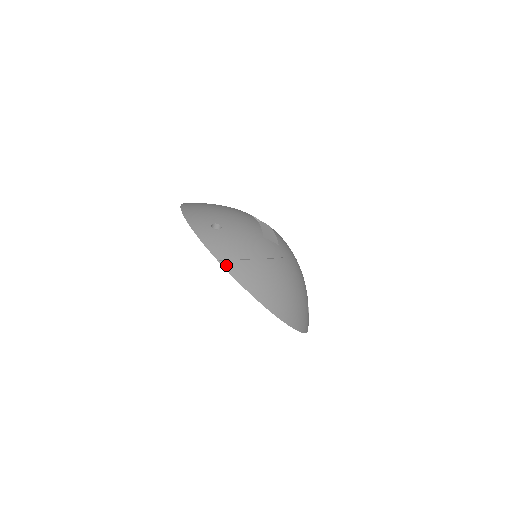
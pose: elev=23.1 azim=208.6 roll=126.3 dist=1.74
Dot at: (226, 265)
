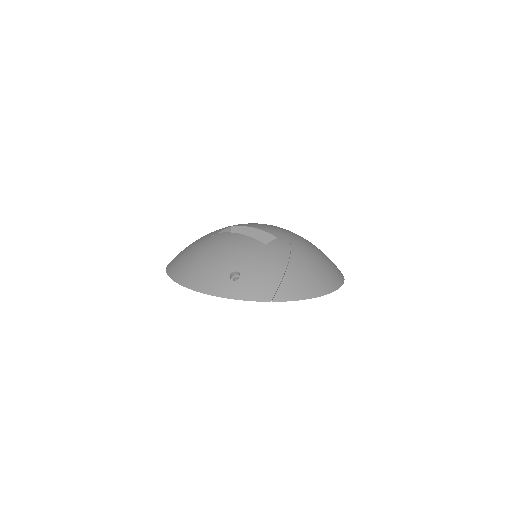
Dot at: (279, 298)
